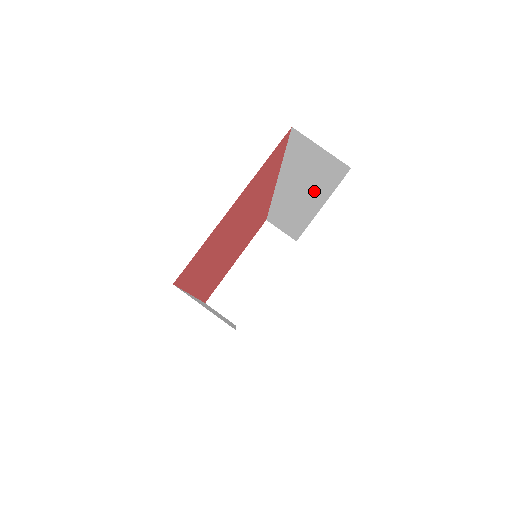
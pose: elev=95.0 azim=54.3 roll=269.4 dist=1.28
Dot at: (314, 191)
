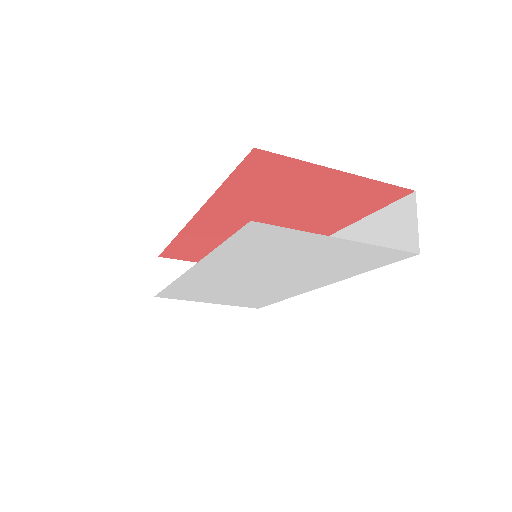
Dot at: occluded
